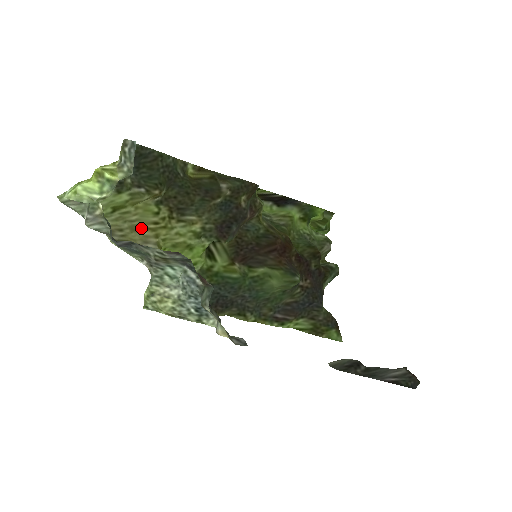
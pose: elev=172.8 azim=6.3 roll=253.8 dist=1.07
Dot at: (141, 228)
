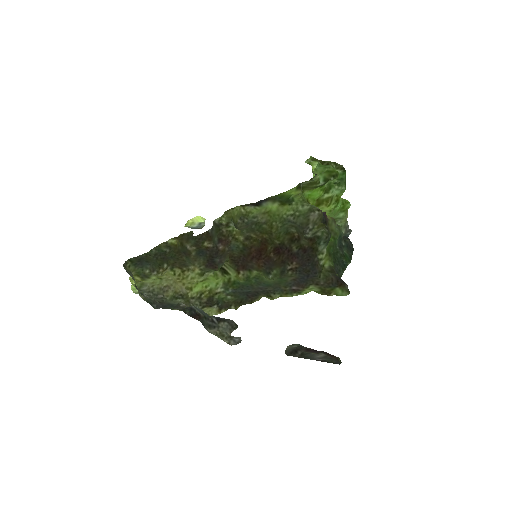
Dot at: (177, 282)
